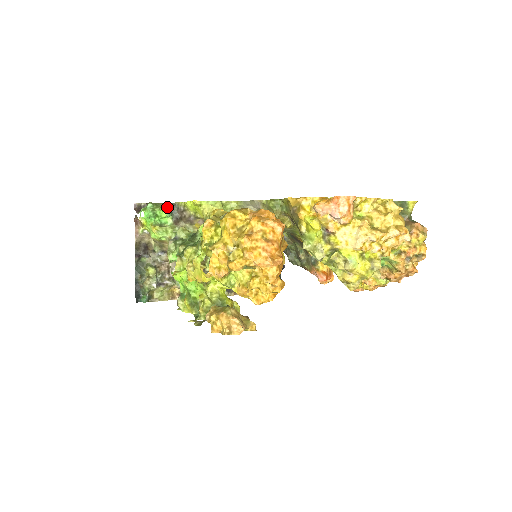
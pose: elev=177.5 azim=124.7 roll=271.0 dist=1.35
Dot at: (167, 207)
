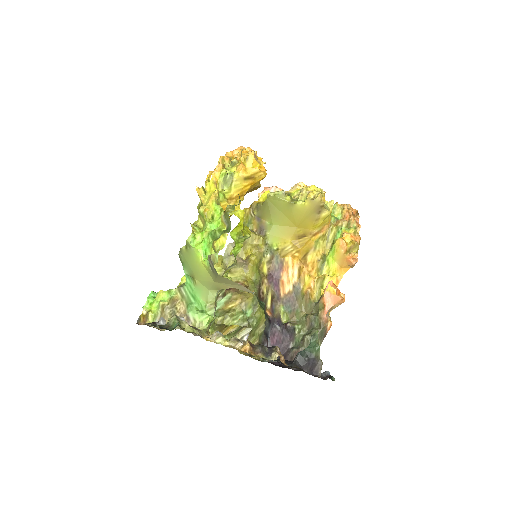
Dot at: occluded
